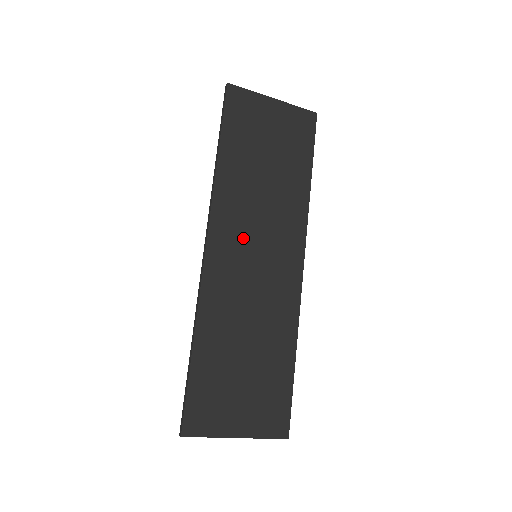
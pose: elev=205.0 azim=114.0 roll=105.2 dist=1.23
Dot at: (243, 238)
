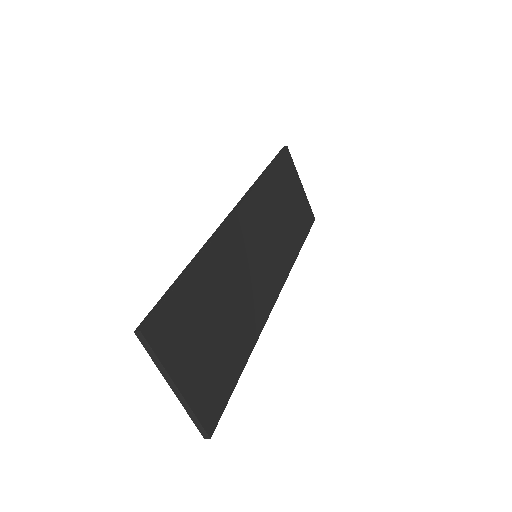
Dot at: (257, 234)
